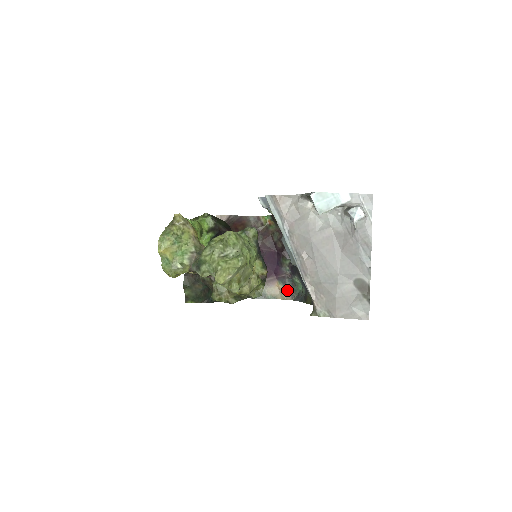
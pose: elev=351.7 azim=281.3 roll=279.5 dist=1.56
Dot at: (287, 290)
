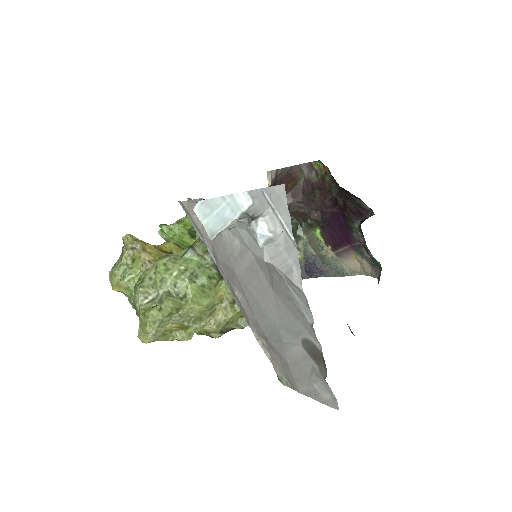
Dot at: (368, 263)
